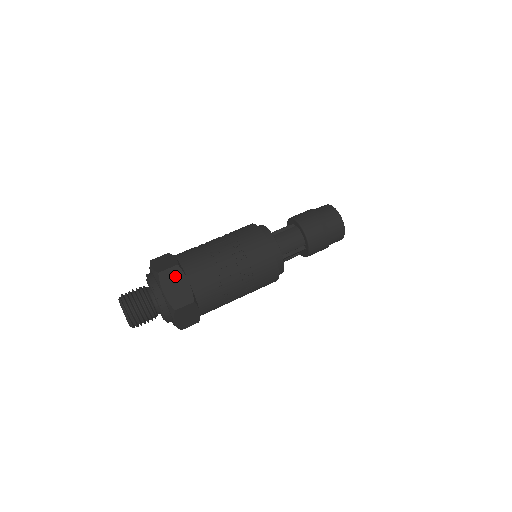
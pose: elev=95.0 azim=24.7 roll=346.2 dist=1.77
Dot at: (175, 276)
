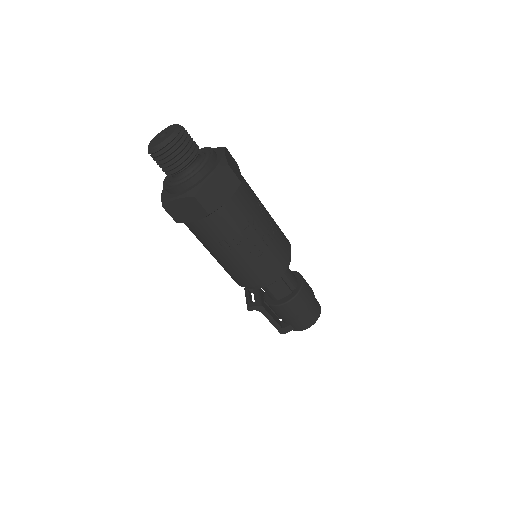
Dot at: (234, 162)
